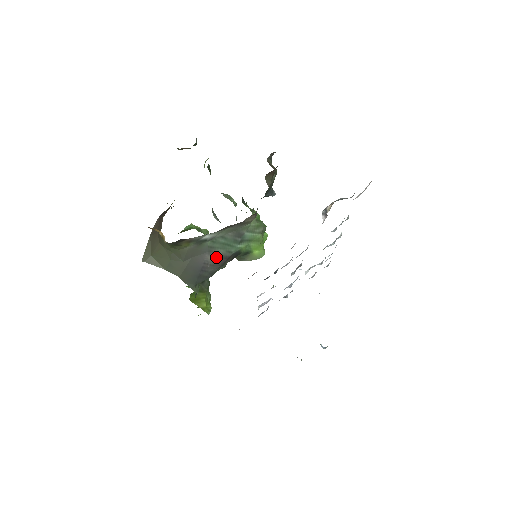
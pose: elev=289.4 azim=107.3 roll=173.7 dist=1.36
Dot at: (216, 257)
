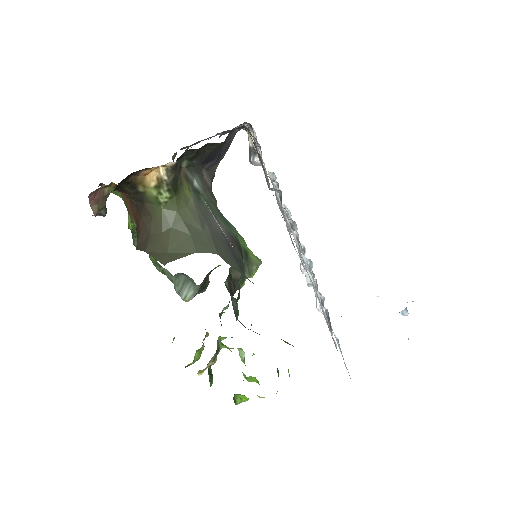
Dot at: (226, 232)
